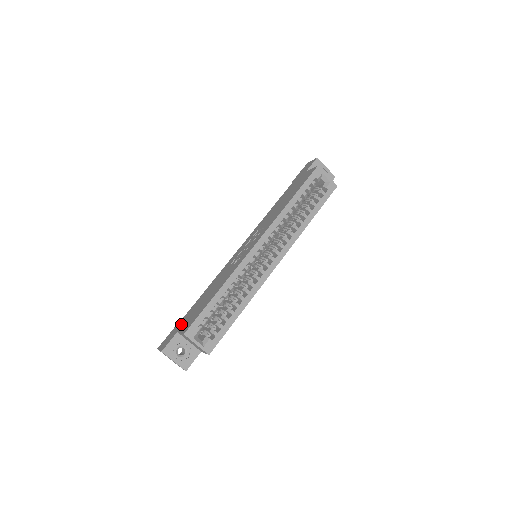
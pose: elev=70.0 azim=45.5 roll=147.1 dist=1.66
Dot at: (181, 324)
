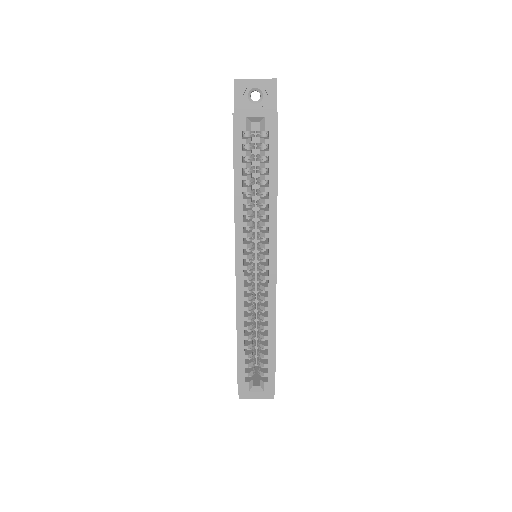
Dot at: occluded
